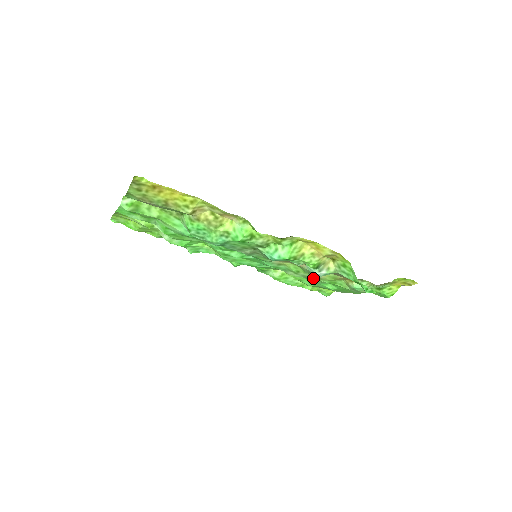
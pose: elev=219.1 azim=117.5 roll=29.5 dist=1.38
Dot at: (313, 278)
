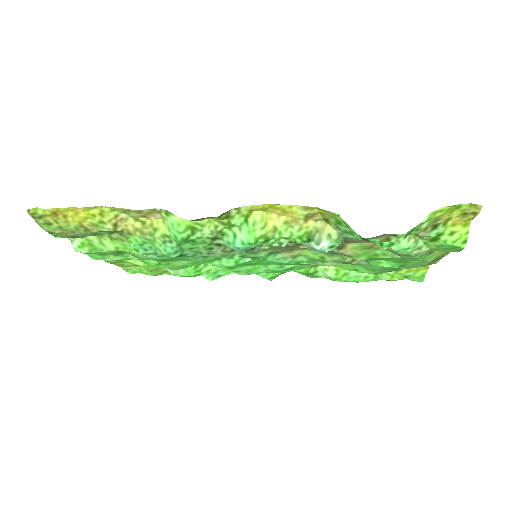
Dot at: (354, 260)
